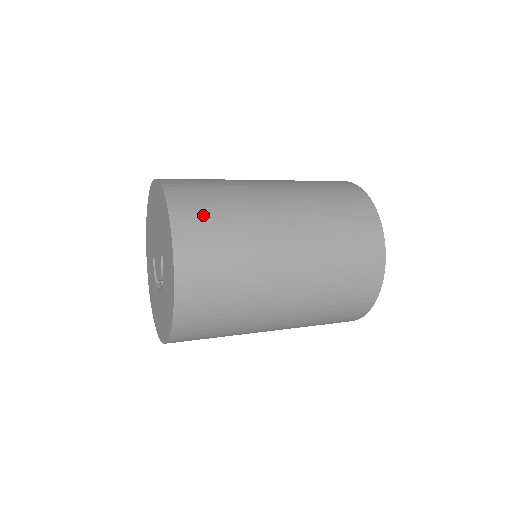
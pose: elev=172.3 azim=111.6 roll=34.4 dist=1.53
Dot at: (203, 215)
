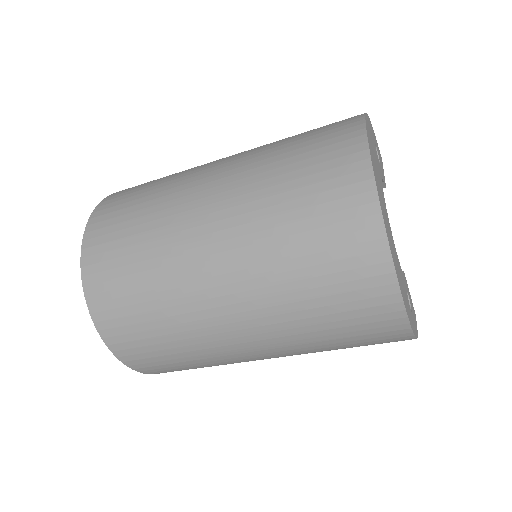
Dot at: (117, 220)
